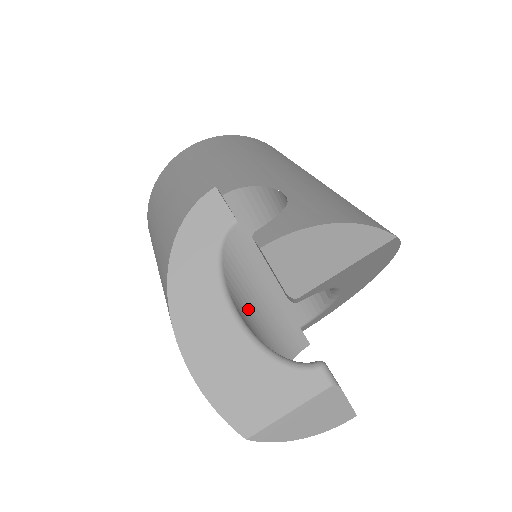
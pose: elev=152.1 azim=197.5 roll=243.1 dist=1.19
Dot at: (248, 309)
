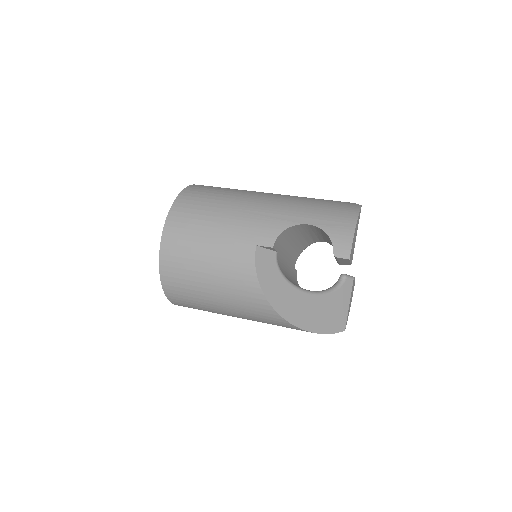
Dot at: occluded
